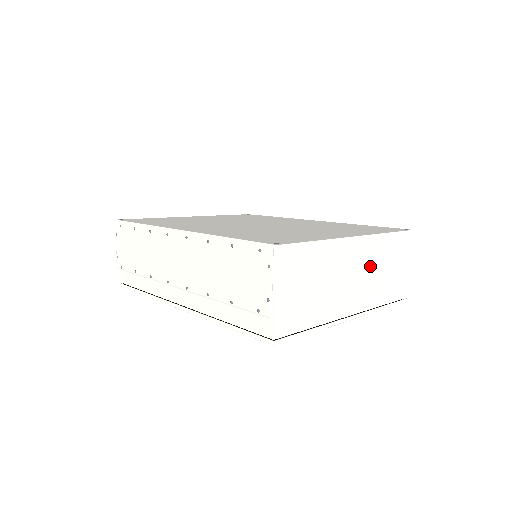
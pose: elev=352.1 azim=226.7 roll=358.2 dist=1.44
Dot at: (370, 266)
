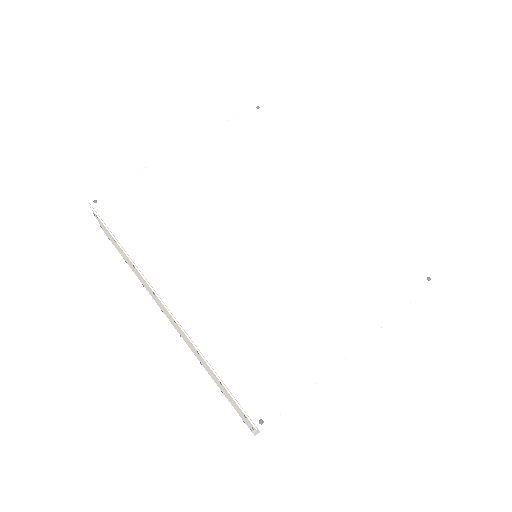
Dot at: occluded
